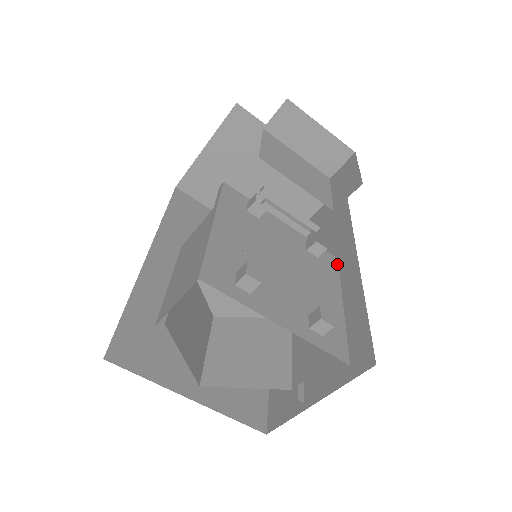
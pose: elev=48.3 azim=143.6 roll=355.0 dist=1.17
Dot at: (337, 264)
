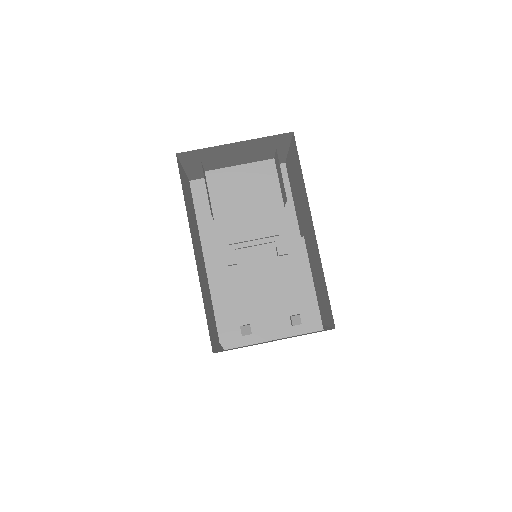
Dot at: (304, 244)
